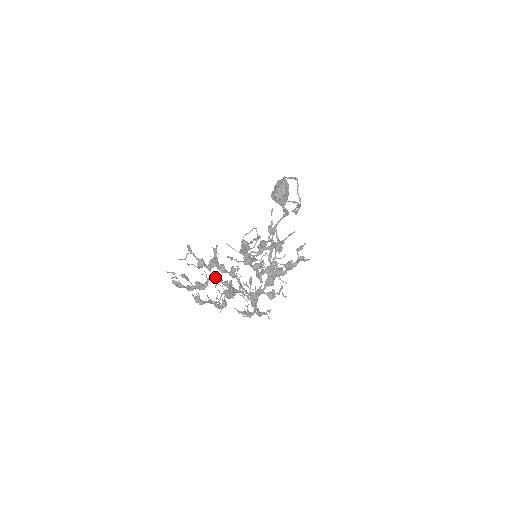
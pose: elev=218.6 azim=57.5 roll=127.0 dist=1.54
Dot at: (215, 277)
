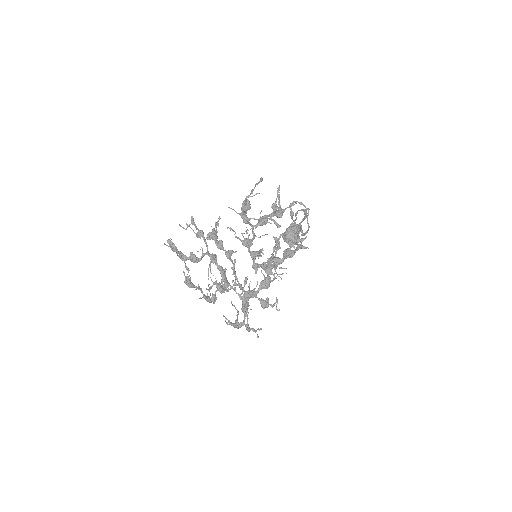
Dot at: (211, 255)
